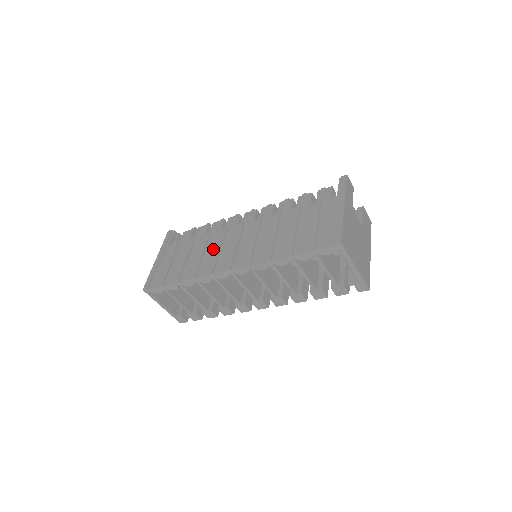
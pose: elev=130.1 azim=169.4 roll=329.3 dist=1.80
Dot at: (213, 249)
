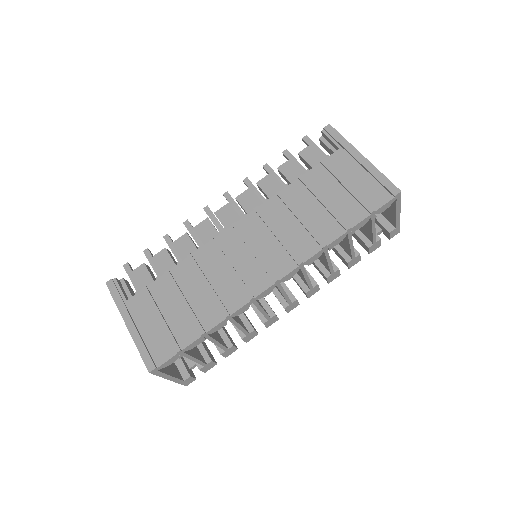
Dot at: (219, 271)
